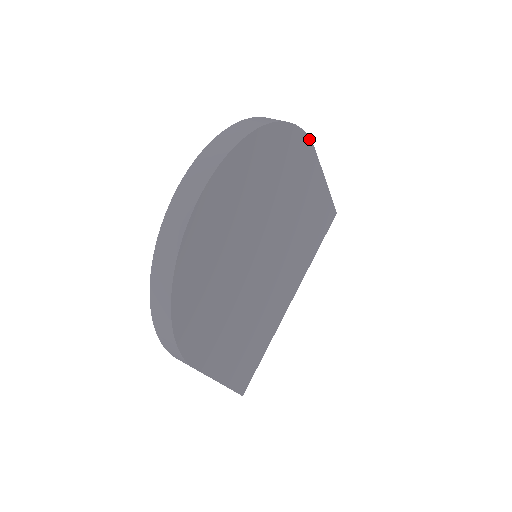
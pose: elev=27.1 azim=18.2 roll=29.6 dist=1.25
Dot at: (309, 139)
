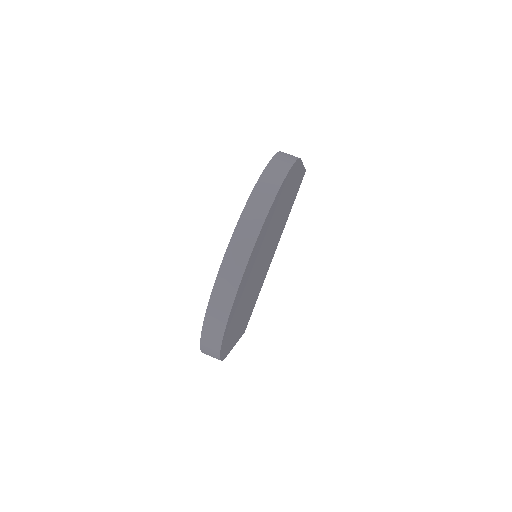
Dot at: (298, 159)
